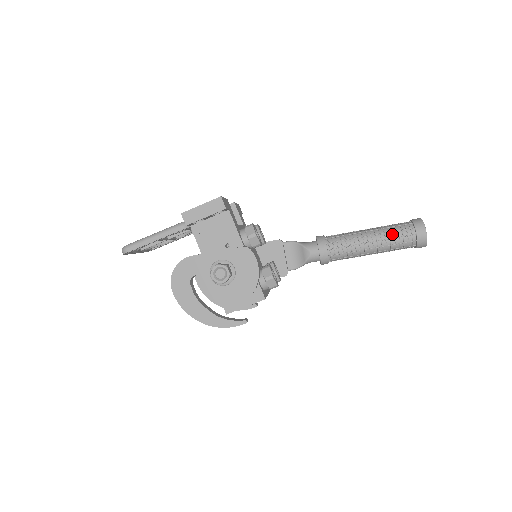
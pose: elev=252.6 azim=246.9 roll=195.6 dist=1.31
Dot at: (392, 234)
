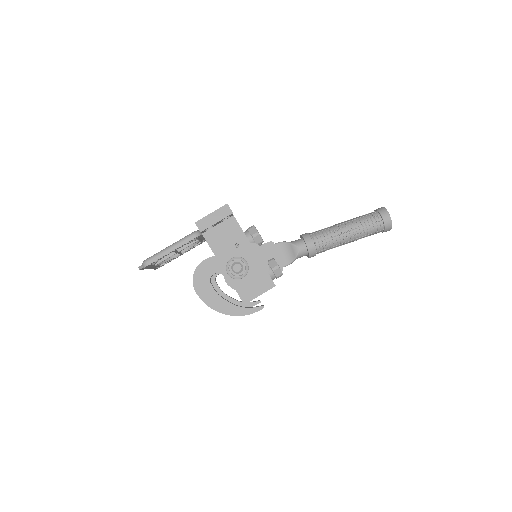
Dot at: (363, 223)
